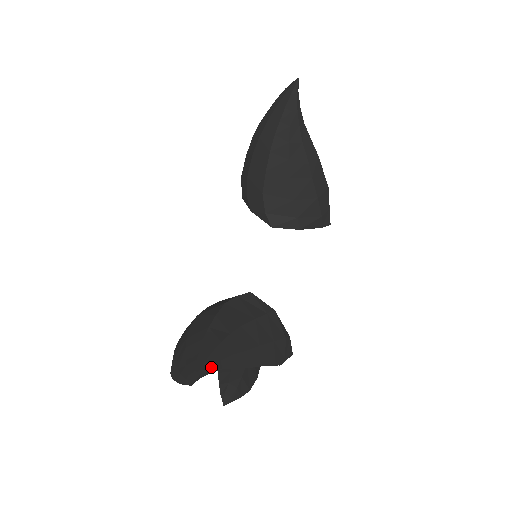
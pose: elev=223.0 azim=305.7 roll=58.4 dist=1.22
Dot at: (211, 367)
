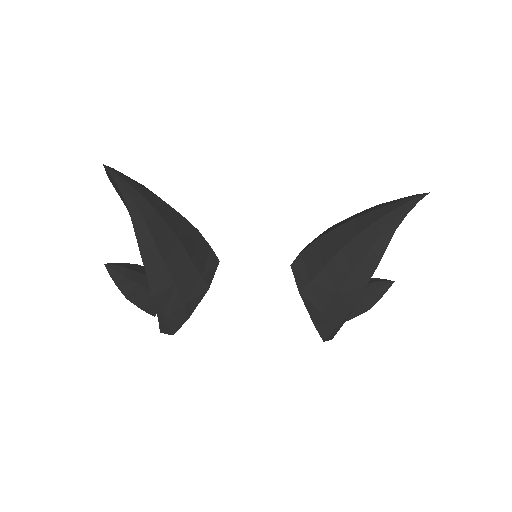
Dot at: (127, 192)
